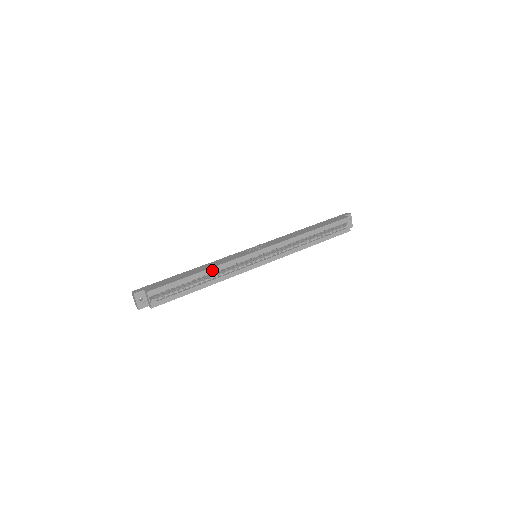
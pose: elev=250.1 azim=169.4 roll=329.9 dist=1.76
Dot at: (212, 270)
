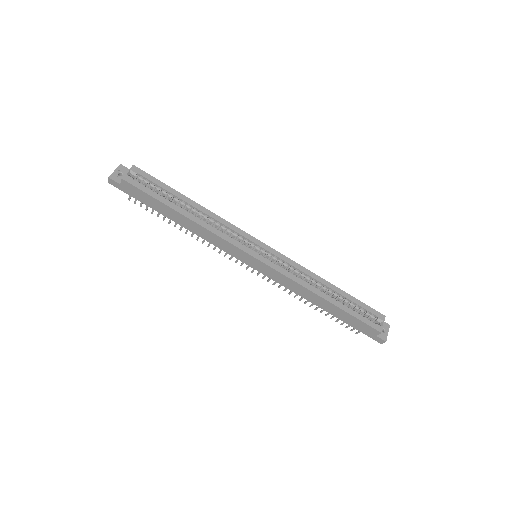
Dot at: (205, 211)
